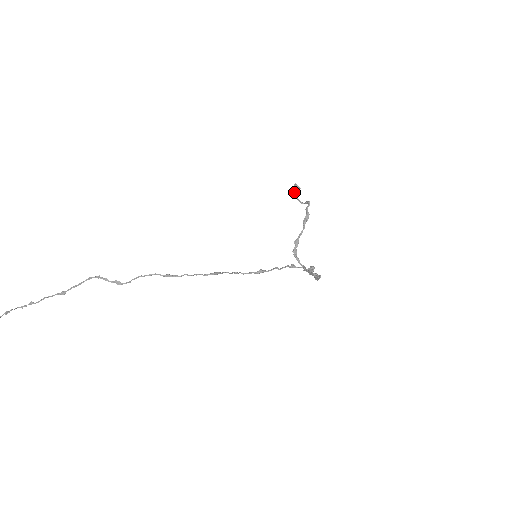
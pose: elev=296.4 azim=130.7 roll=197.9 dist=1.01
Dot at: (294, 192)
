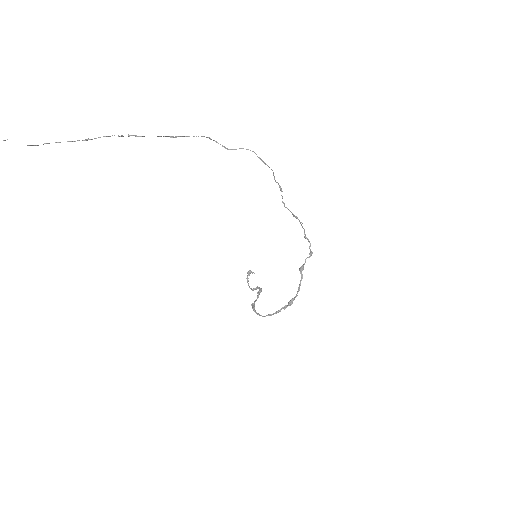
Dot at: (247, 276)
